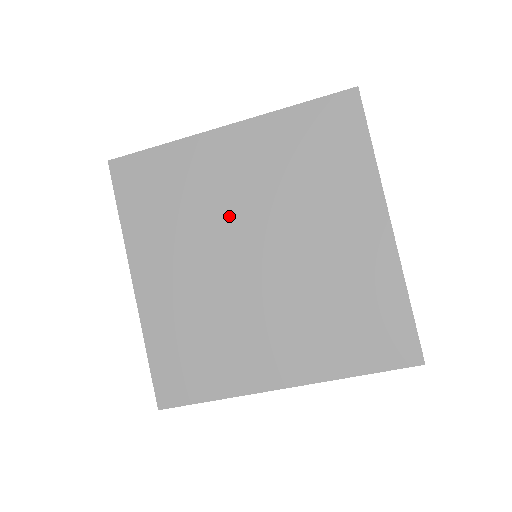
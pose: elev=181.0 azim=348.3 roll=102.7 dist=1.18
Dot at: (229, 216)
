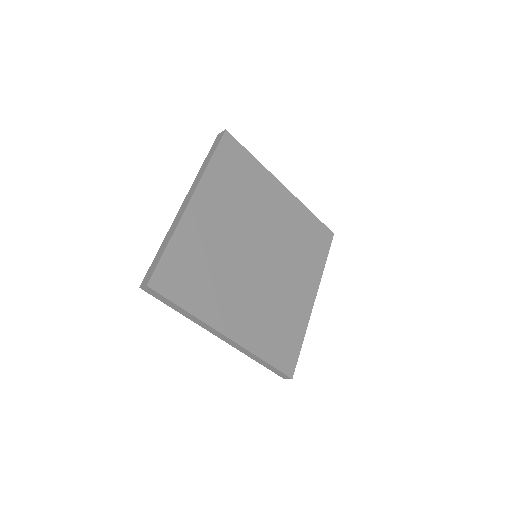
Dot at: (234, 247)
